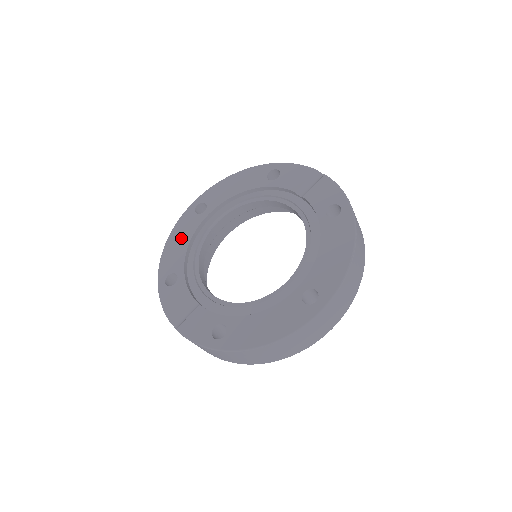
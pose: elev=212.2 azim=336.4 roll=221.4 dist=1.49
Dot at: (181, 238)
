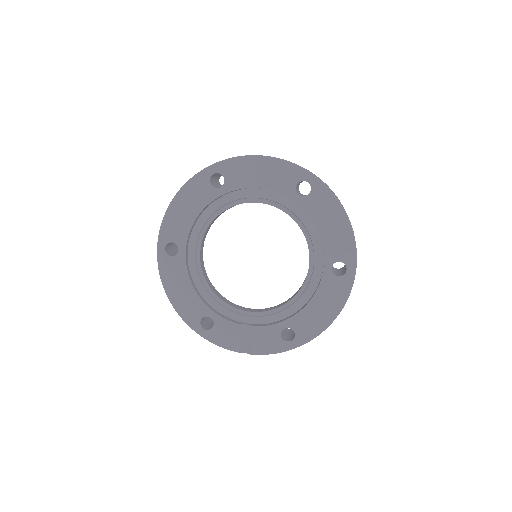
Dot at: (180, 286)
